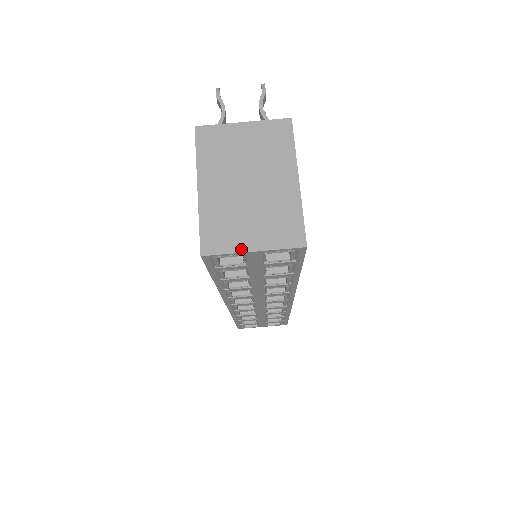
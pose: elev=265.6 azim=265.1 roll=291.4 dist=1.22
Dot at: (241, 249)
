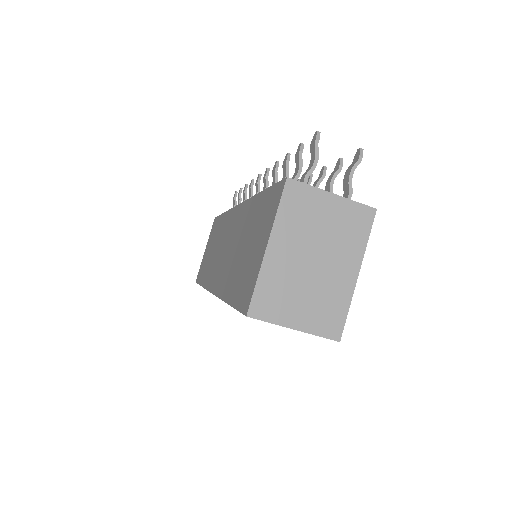
Dot at: (284, 323)
